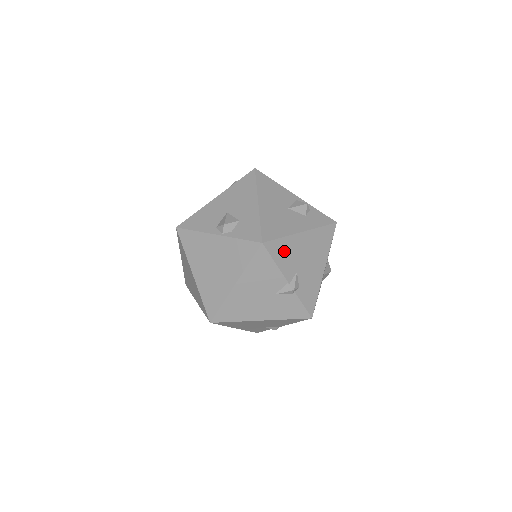
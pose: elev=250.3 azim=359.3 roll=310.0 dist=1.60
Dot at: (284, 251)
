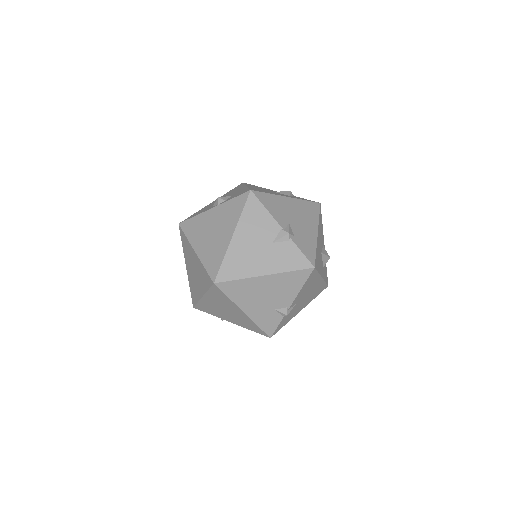
Dot at: (273, 204)
